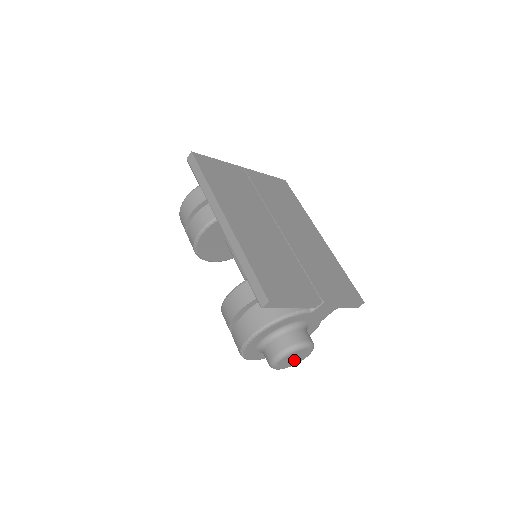
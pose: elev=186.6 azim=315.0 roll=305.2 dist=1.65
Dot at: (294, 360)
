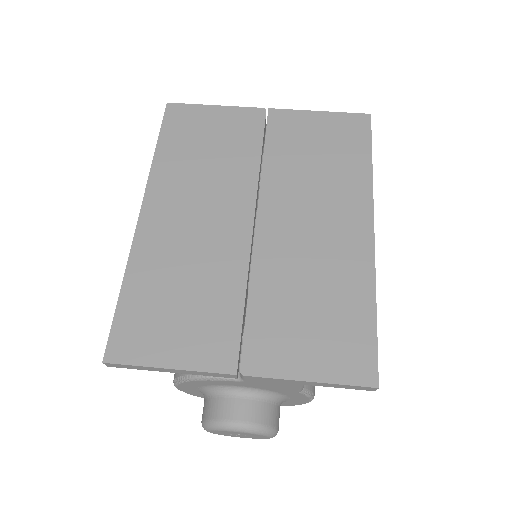
Dot at: (245, 435)
